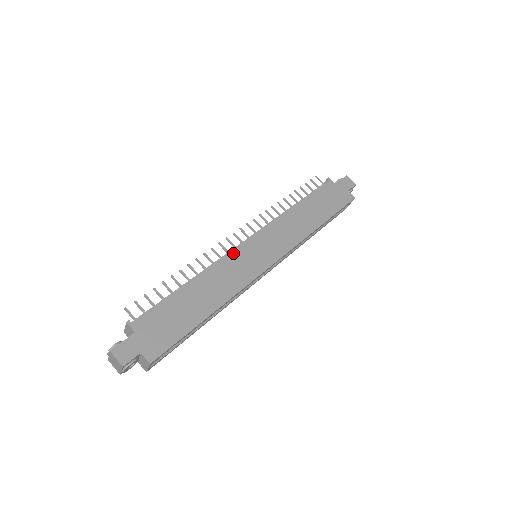
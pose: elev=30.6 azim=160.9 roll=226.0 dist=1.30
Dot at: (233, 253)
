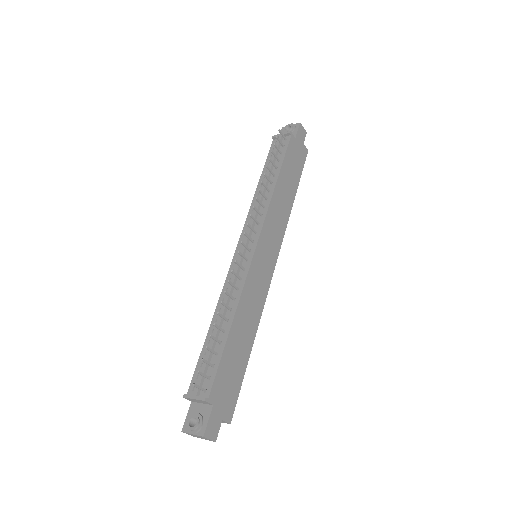
Dot at: (251, 270)
